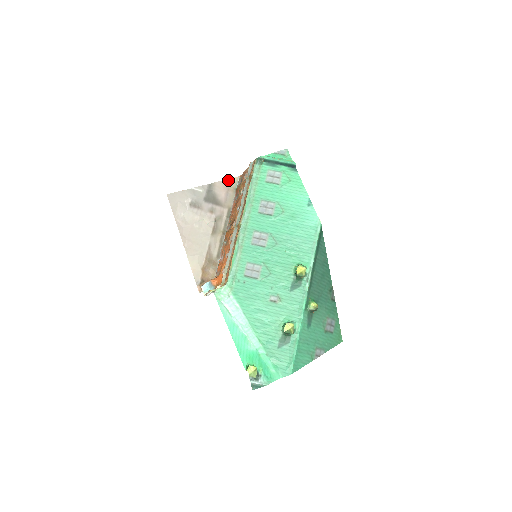
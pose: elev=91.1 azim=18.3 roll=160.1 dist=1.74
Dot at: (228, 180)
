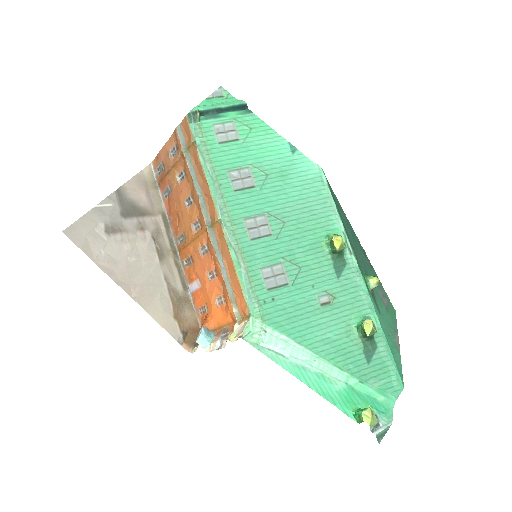
Dot at: (139, 174)
